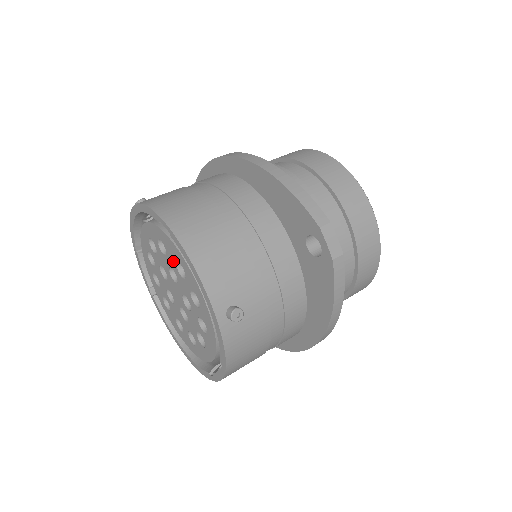
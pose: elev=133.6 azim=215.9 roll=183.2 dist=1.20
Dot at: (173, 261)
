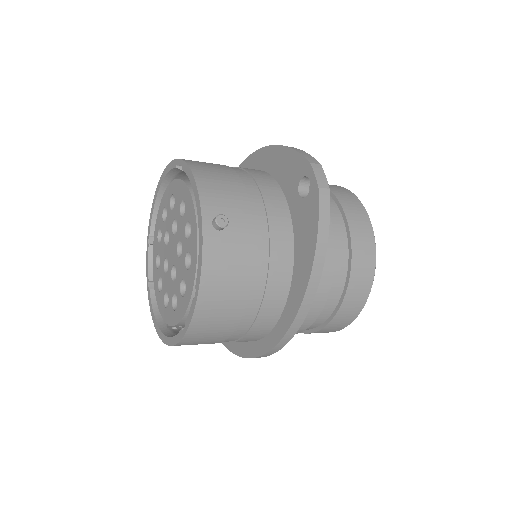
Dot at: (178, 206)
